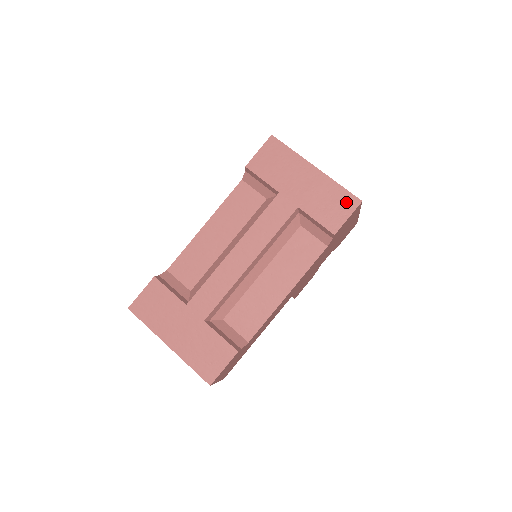
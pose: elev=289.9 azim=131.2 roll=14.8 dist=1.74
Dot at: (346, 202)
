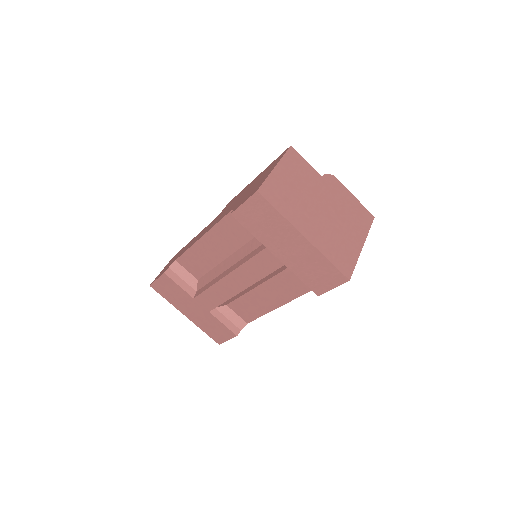
Dot at: (333, 276)
